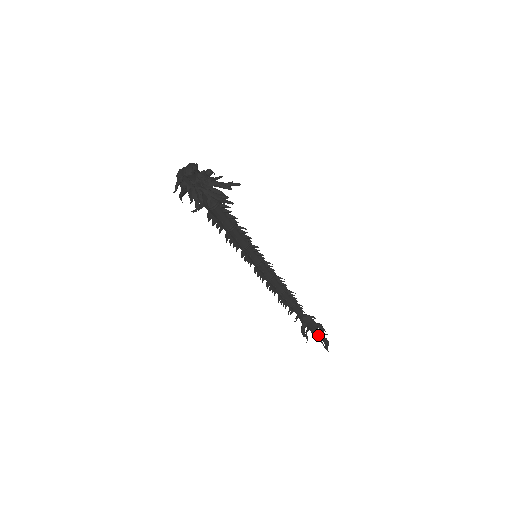
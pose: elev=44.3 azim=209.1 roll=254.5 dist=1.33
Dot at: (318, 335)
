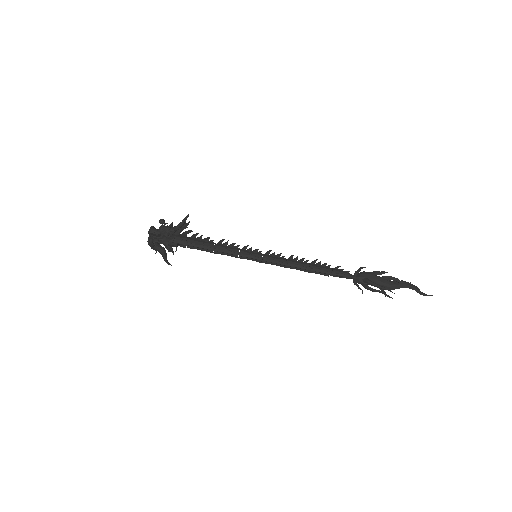
Dot at: (386, 276)
